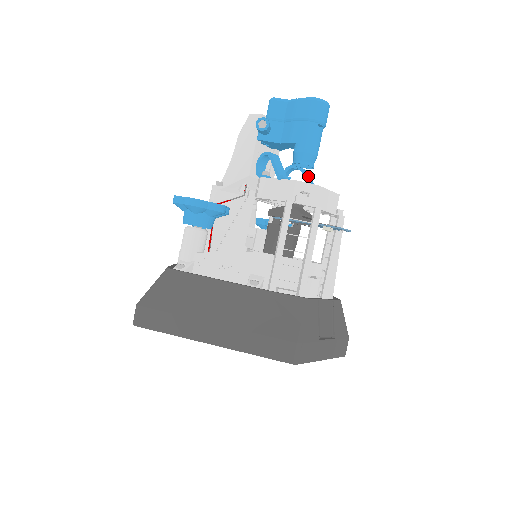
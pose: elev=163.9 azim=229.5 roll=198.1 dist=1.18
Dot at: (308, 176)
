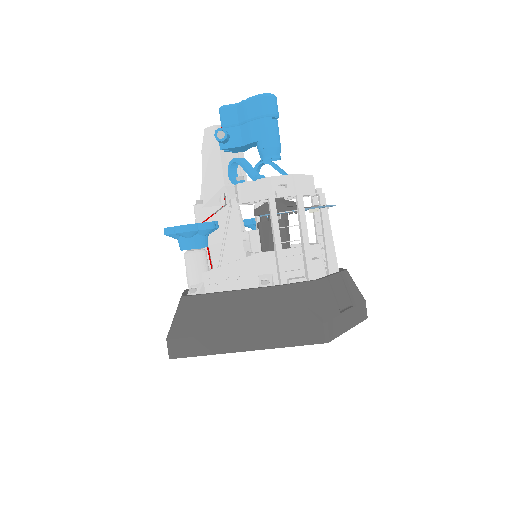
Dot at: (278, 167)
